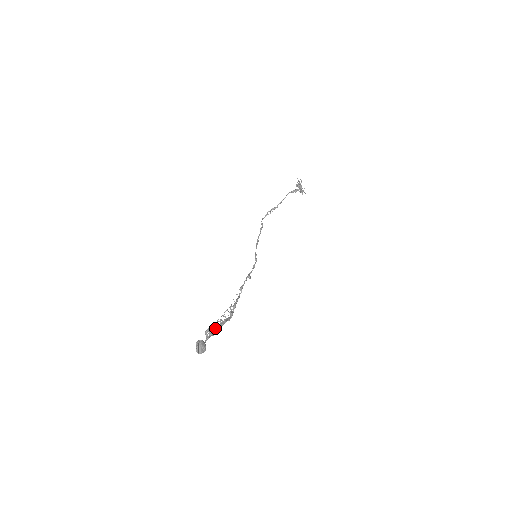
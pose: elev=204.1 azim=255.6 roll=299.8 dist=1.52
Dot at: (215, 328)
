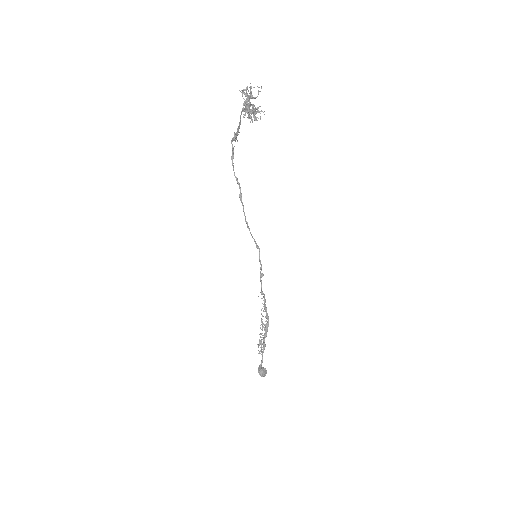
Dot at: occluded
